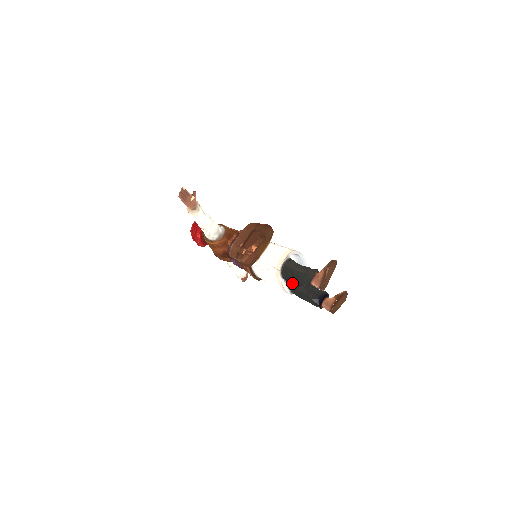
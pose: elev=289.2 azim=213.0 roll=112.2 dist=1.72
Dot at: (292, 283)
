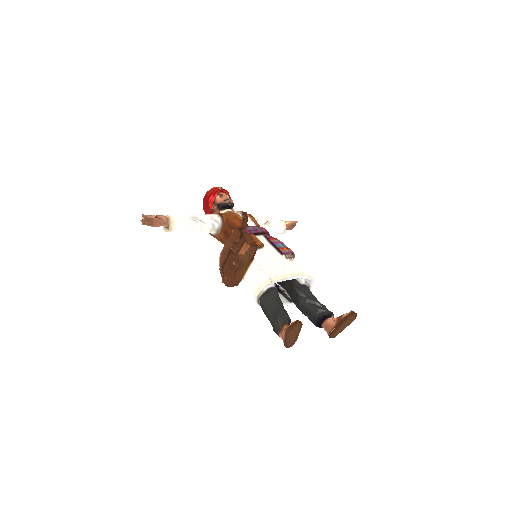
Dot at: (290, 296)
